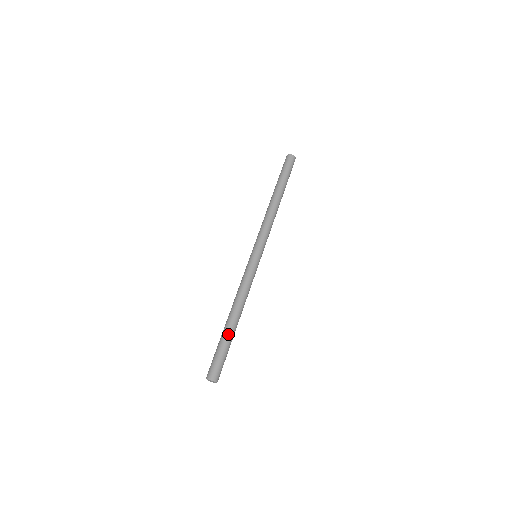
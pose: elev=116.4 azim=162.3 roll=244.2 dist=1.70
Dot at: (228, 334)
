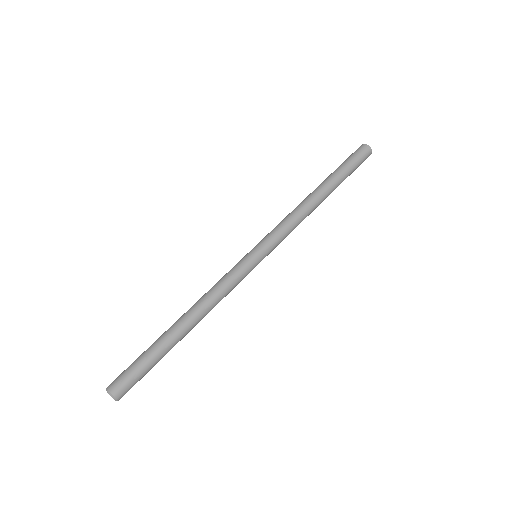
Dot at: (166, 345)
